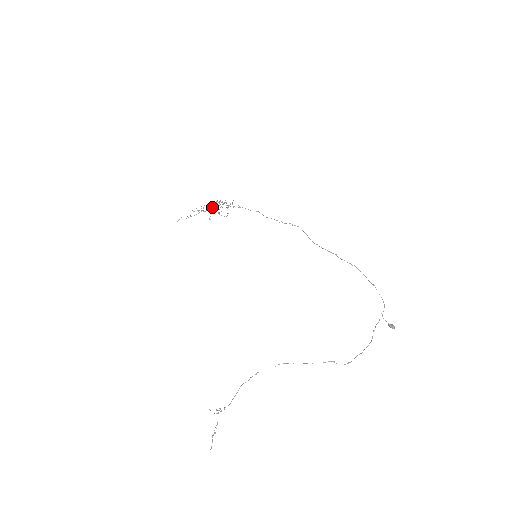
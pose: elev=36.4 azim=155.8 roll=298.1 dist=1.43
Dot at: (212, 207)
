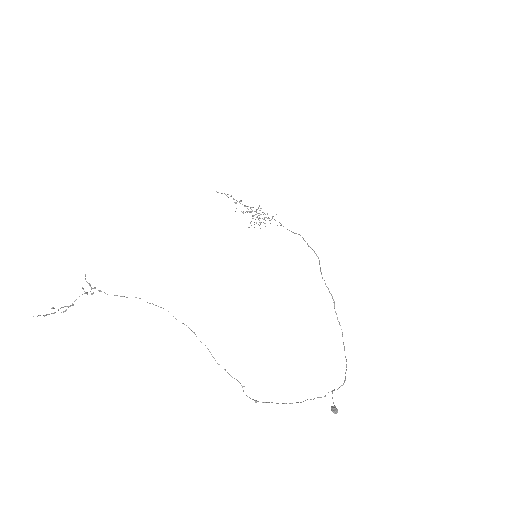
Dot at: occluded
